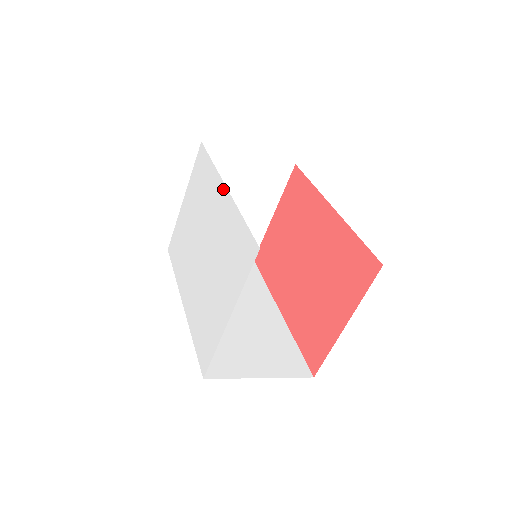
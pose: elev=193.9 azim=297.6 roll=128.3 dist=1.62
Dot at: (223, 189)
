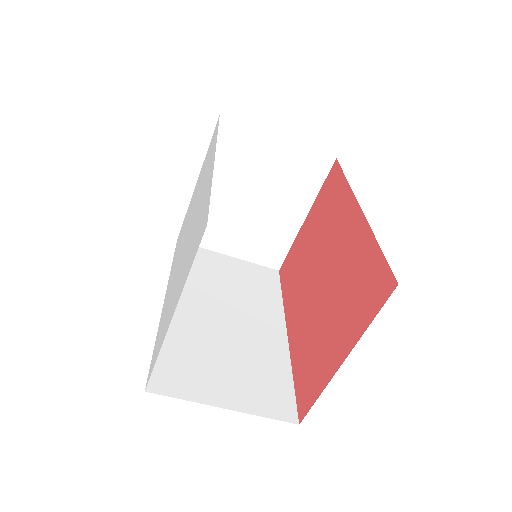
Dot at: (213, 160)
